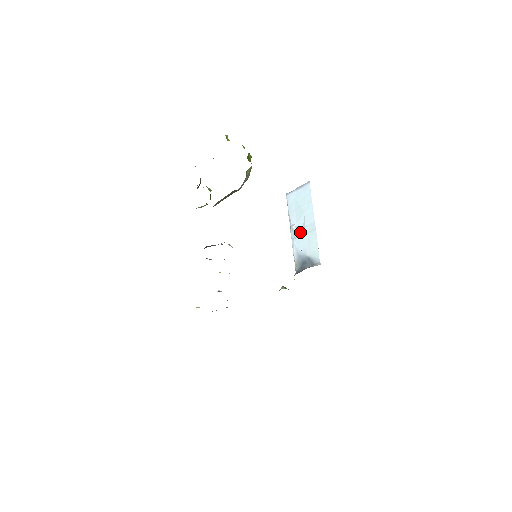
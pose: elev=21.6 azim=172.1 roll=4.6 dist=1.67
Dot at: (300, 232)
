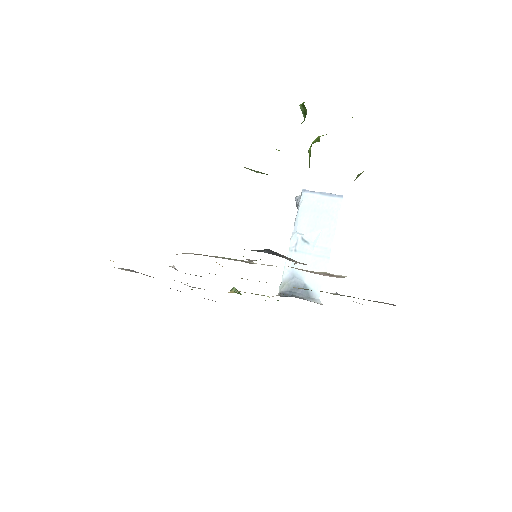
Dot at: (306, 248)
